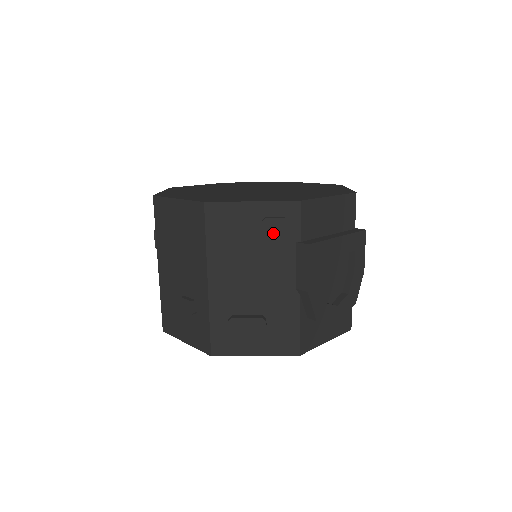
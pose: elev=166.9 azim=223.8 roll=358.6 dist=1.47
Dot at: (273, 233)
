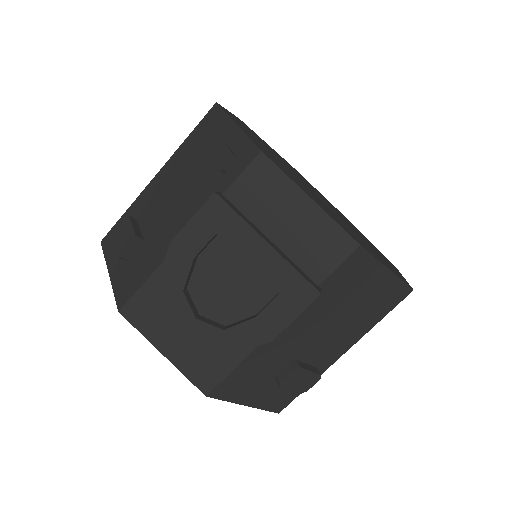
Dot at: (214, 162)
